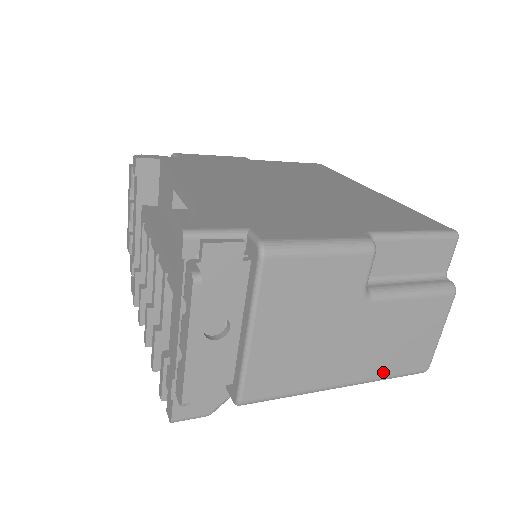
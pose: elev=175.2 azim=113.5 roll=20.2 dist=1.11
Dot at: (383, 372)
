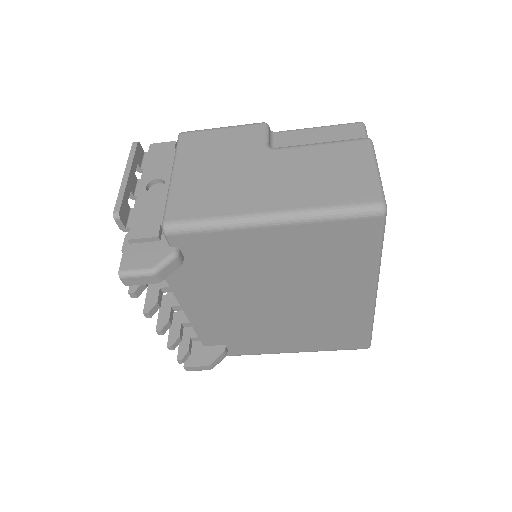
Dot at: (316, 203)
